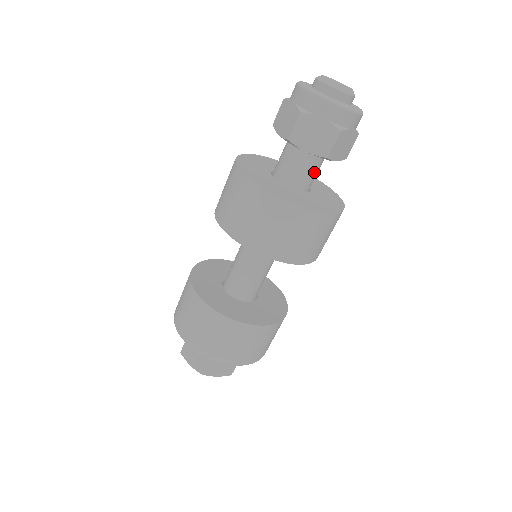
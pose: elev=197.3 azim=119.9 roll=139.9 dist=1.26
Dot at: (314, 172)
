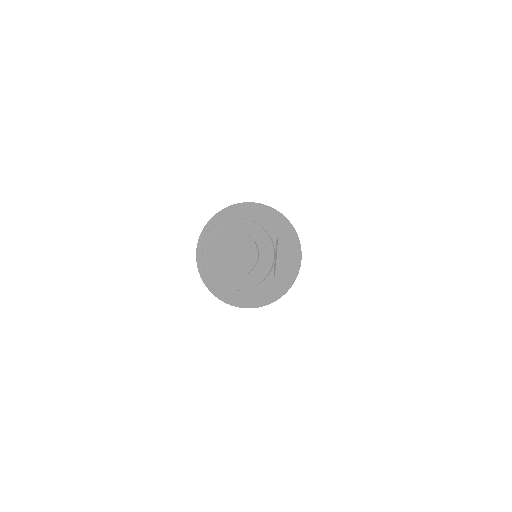
Dot at: occluded
